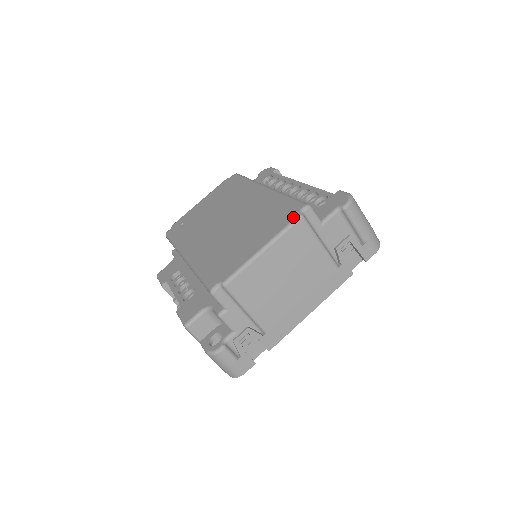
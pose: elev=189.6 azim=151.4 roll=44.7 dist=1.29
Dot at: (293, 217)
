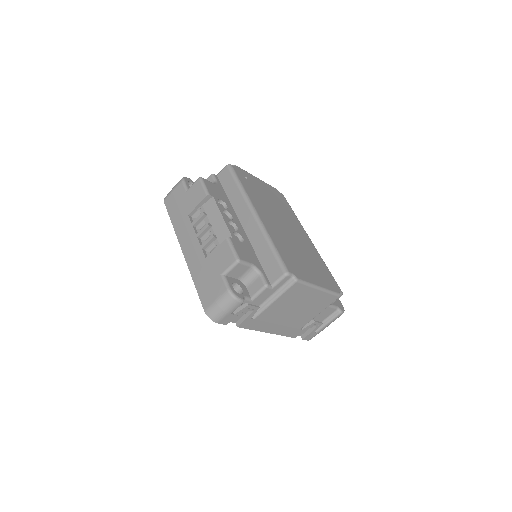
Dot at: (337, 291)
